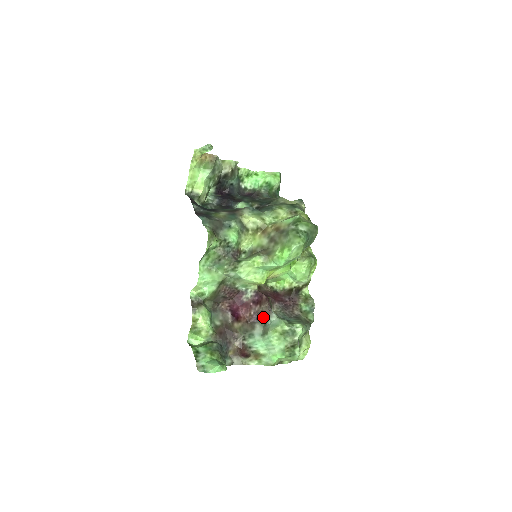
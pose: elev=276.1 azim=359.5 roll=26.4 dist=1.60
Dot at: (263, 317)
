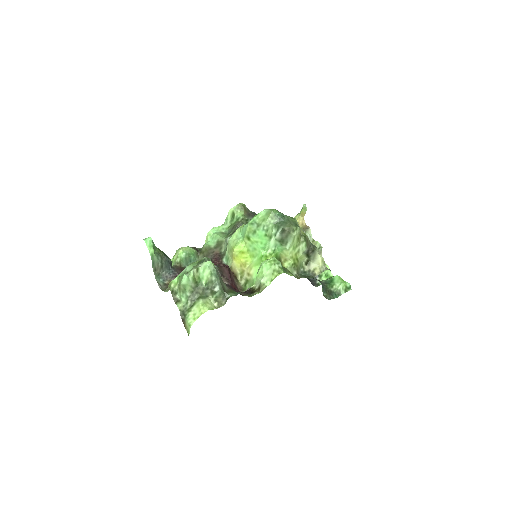
Dot at: occluded
